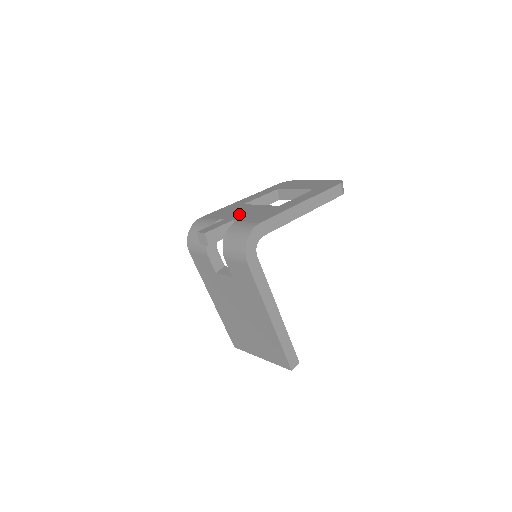
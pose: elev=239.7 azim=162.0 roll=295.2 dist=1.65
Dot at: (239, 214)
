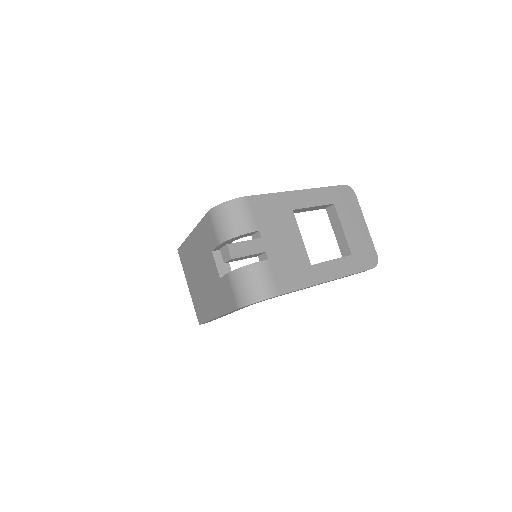
Dot at: (277, 241)
